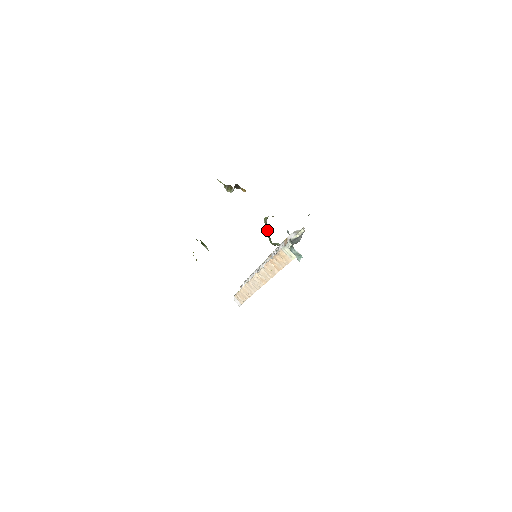
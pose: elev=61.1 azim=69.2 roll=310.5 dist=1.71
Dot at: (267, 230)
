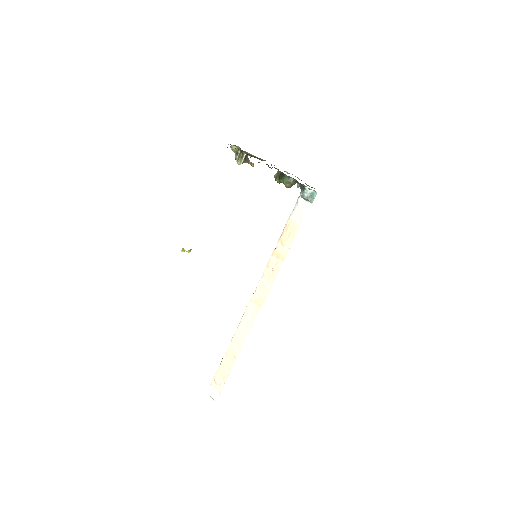
Dot at: (278, 179)
